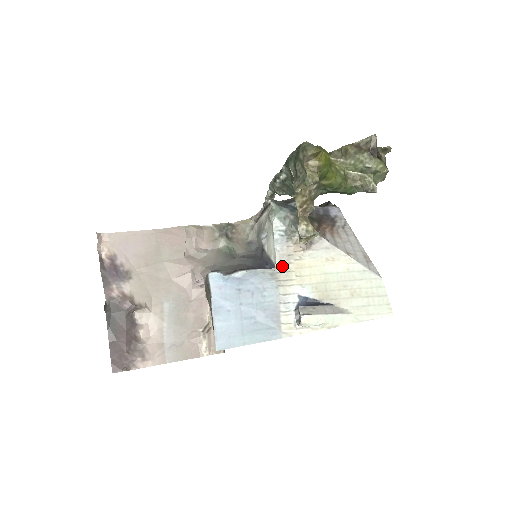
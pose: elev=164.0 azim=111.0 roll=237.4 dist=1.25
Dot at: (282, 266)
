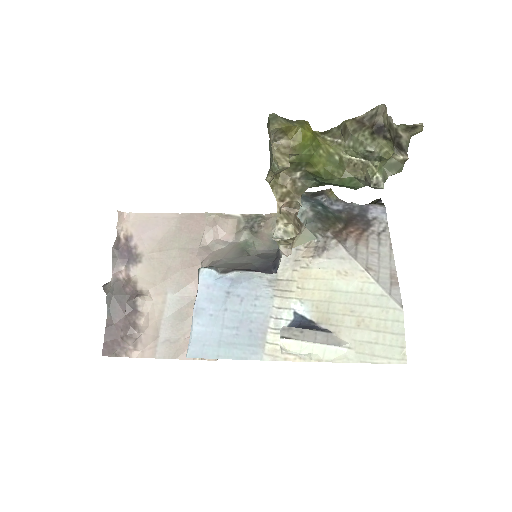
Dot at: (284, 272)
